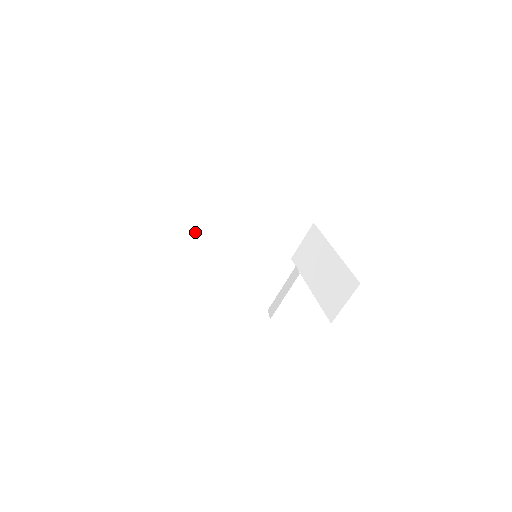
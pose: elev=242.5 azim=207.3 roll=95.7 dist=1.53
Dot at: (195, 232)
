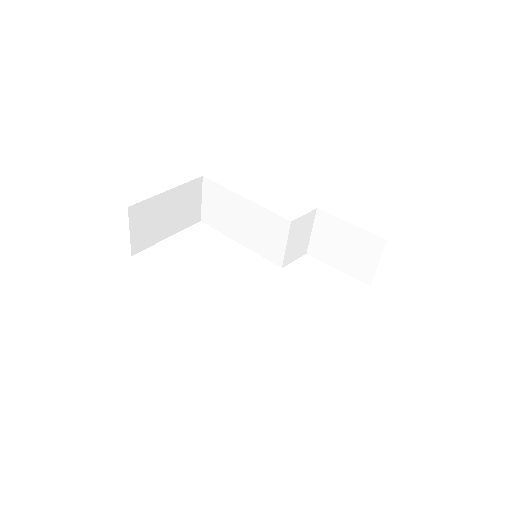
Dot at: (232, 226)
